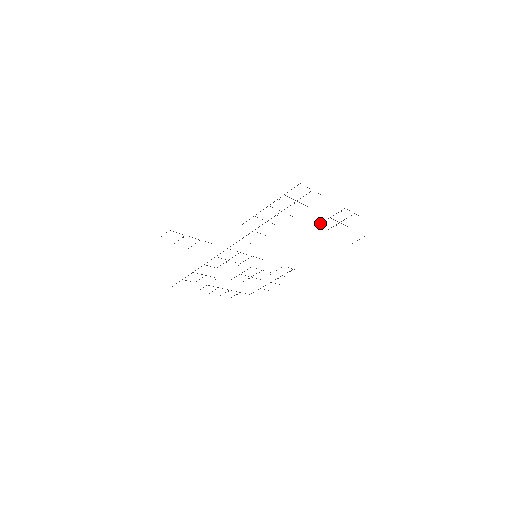
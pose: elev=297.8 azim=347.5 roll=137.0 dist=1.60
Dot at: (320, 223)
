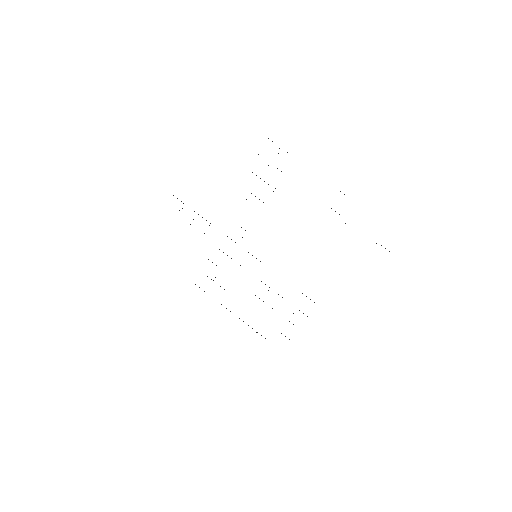
Dot at: occluded
